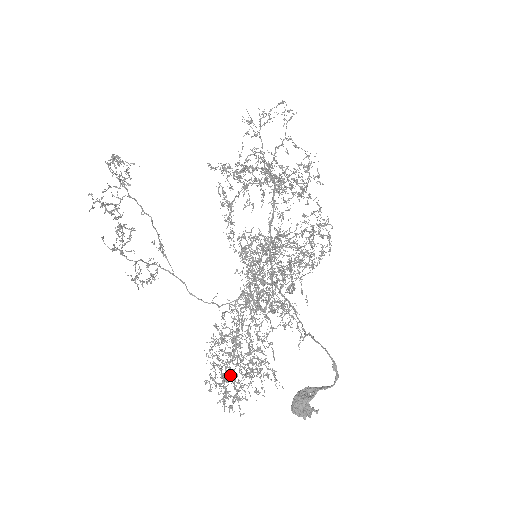
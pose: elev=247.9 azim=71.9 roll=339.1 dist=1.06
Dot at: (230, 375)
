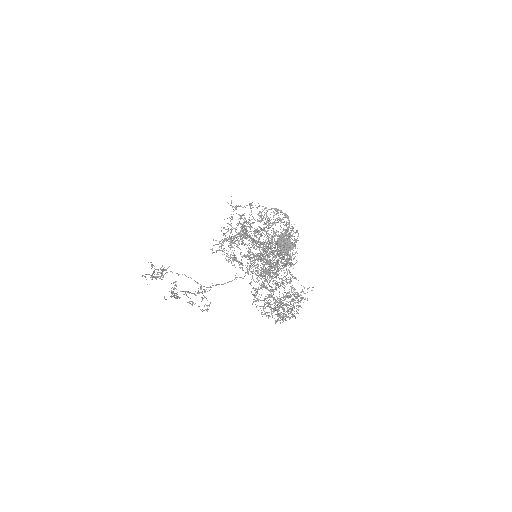
Dot at: (278, 307)
